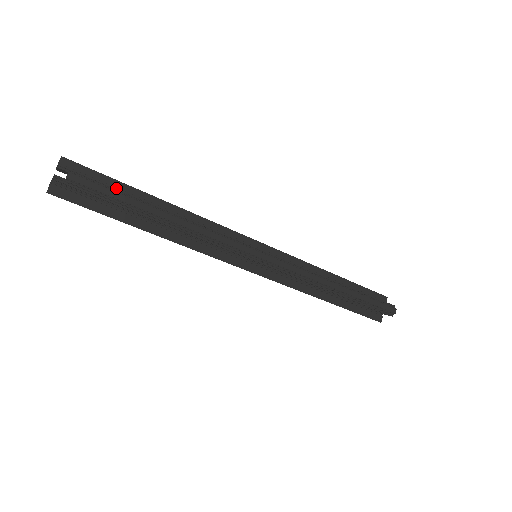
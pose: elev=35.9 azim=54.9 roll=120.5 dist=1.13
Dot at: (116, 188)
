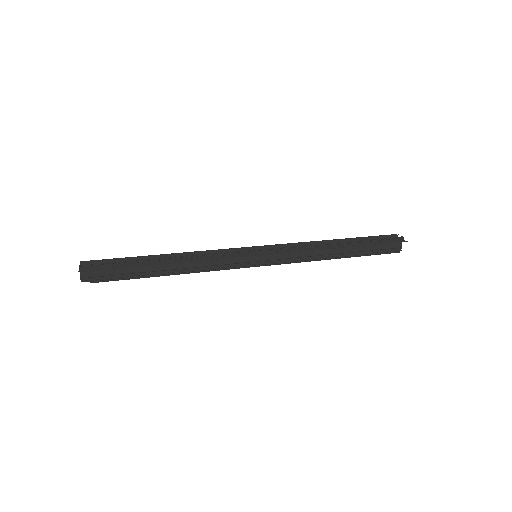
Dot at: (126, 278)
